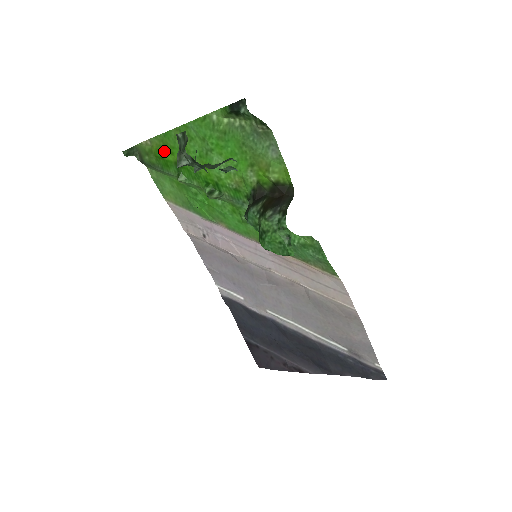
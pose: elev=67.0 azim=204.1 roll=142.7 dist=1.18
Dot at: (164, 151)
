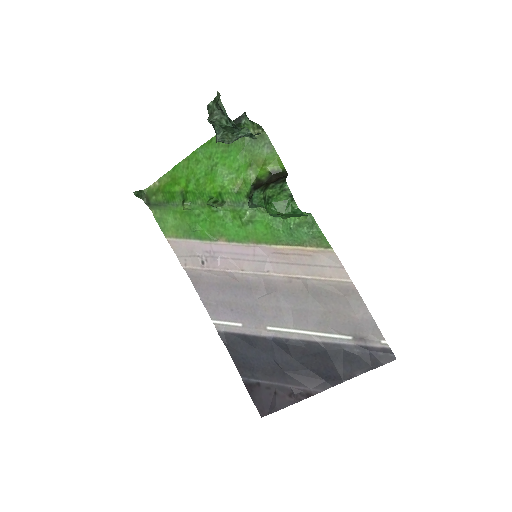
Dot at: (171, 185)
